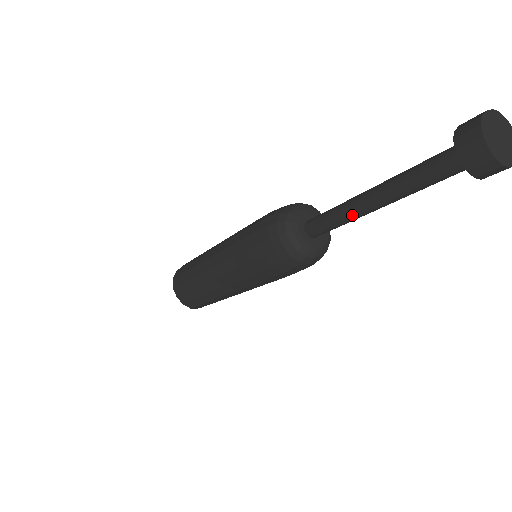
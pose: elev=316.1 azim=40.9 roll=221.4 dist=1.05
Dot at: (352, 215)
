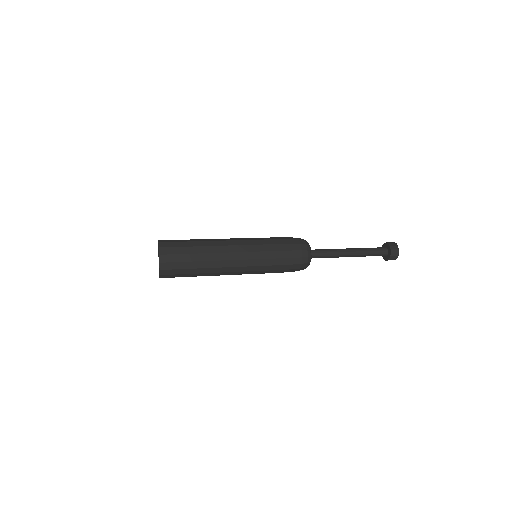
Dot at: (339, 254)
